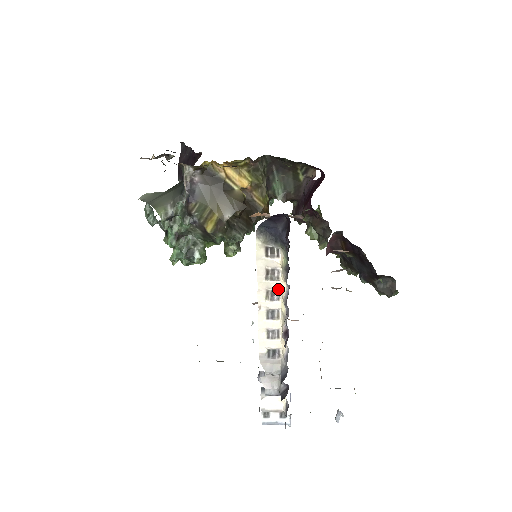
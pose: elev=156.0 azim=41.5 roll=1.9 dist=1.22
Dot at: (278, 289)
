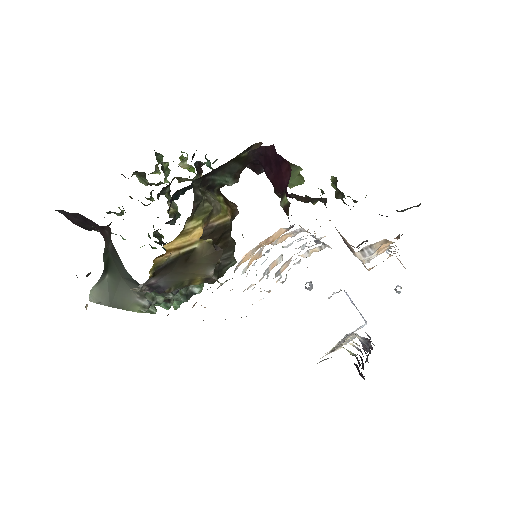
Dot at: occluded
